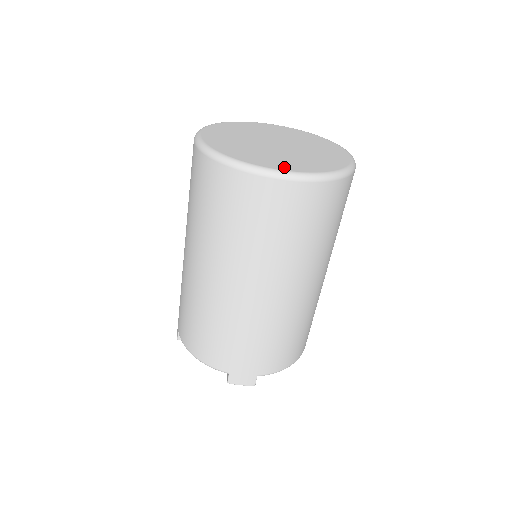
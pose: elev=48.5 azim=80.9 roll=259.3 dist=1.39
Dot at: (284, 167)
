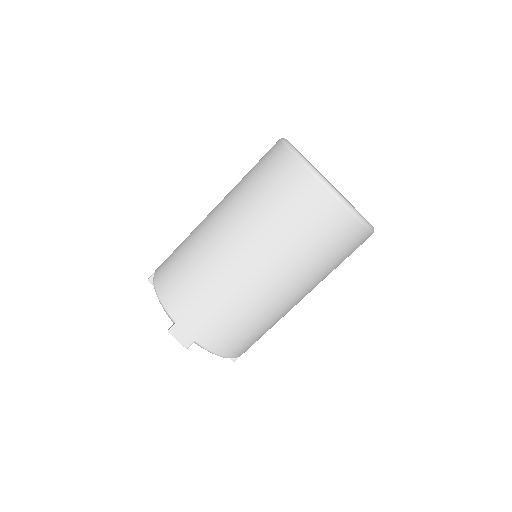
Dot at: occluded
